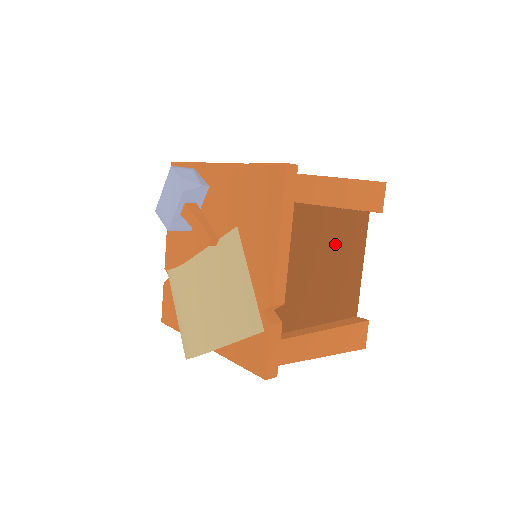
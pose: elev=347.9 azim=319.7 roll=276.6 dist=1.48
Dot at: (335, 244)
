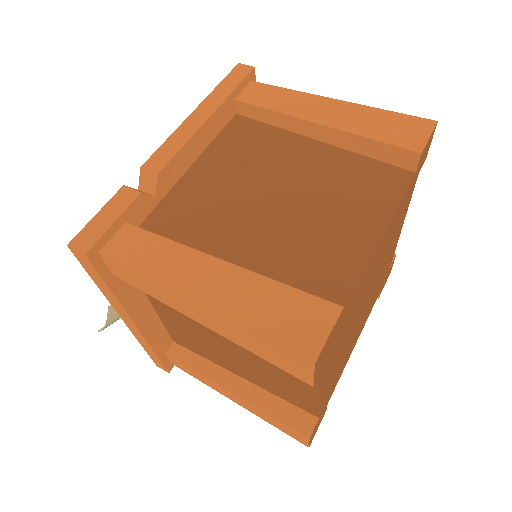
Dot at: (317, 184)
